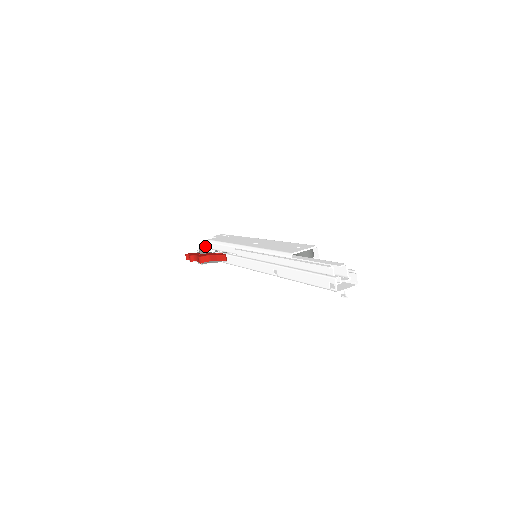
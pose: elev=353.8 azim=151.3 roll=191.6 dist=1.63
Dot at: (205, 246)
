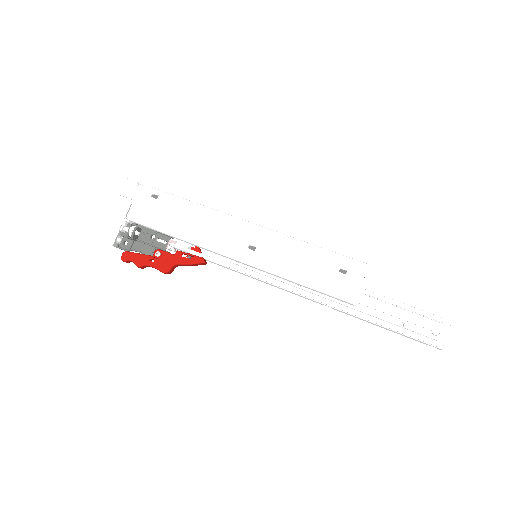
Dot at: (126, 222)
